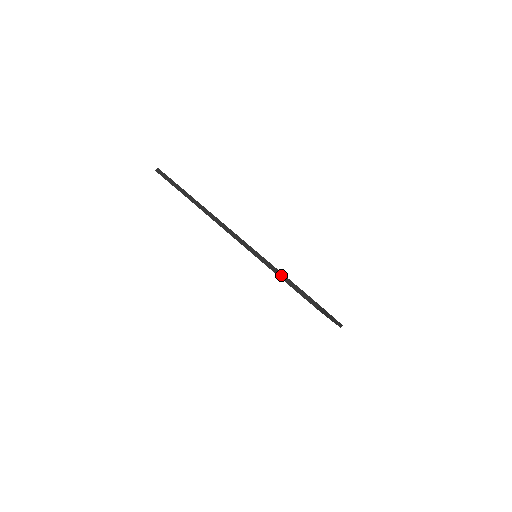
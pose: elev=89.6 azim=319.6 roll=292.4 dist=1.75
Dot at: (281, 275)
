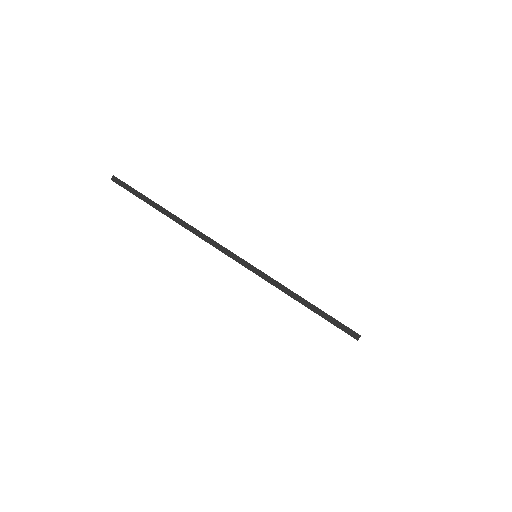
Dot at: (305, 302)
